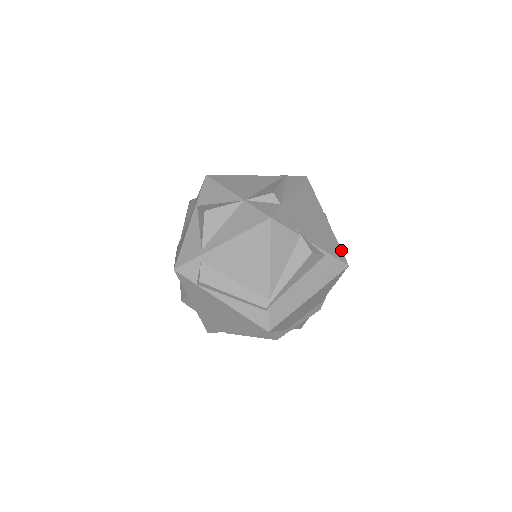
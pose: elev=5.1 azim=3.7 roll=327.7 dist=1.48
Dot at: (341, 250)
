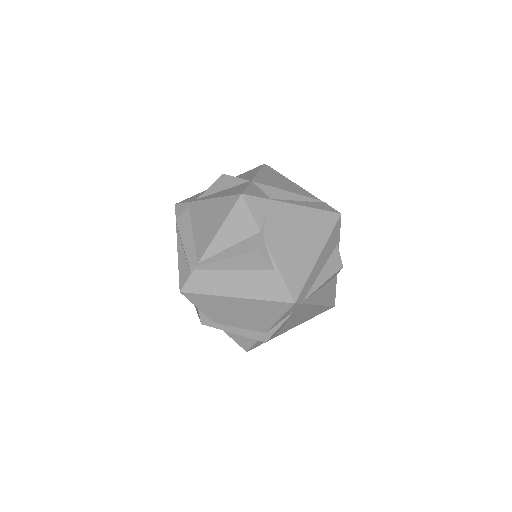
Dot at: (303, 286)
